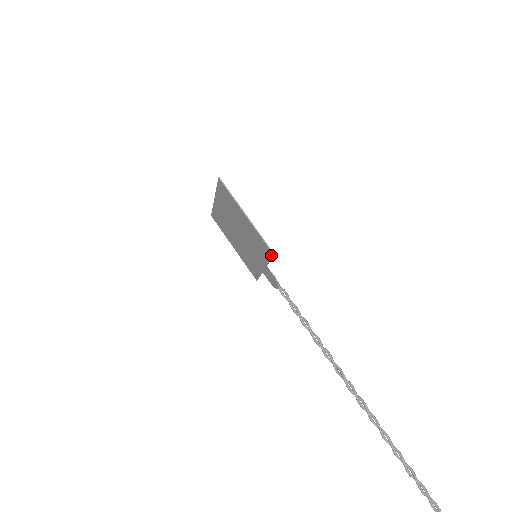
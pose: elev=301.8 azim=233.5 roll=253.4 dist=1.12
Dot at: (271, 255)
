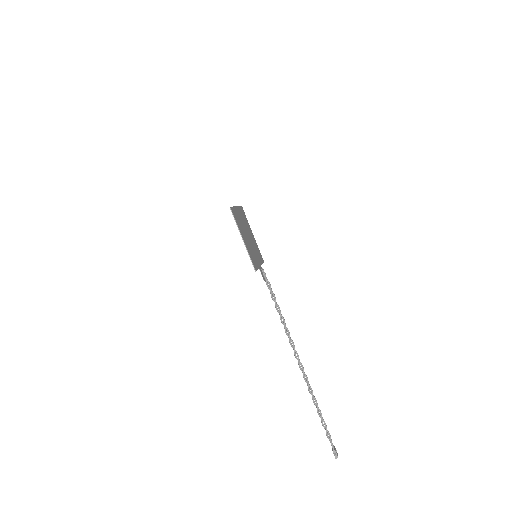
Dot at: (255, 269)
